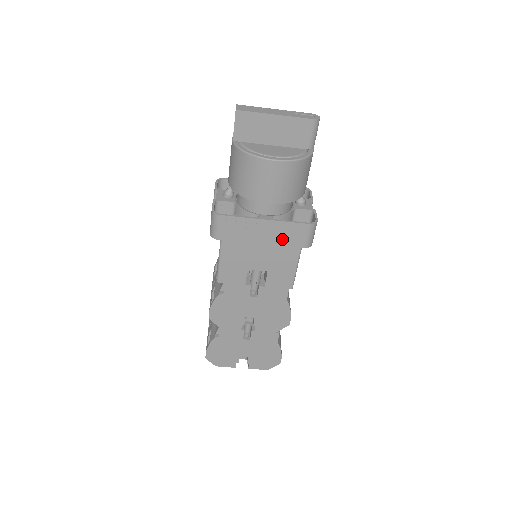
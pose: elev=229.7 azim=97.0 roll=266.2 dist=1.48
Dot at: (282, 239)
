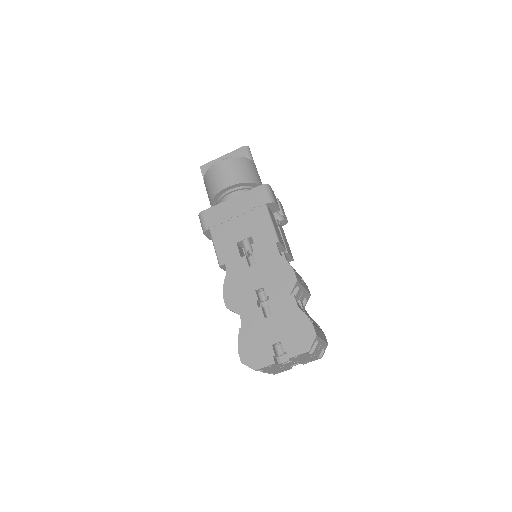
Dot at: (249, 205)
